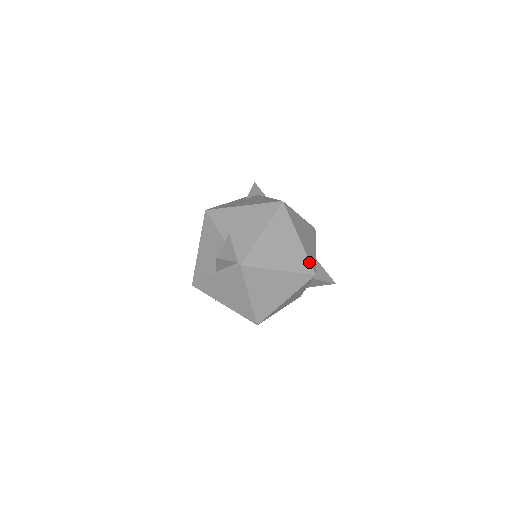
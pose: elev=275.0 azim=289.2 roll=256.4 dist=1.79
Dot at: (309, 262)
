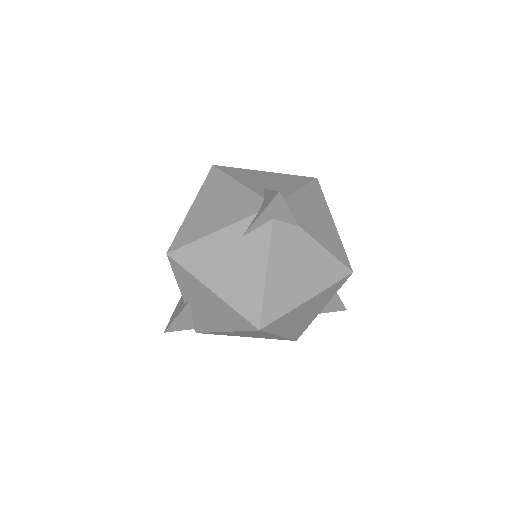
Dot at: (290, 339)
